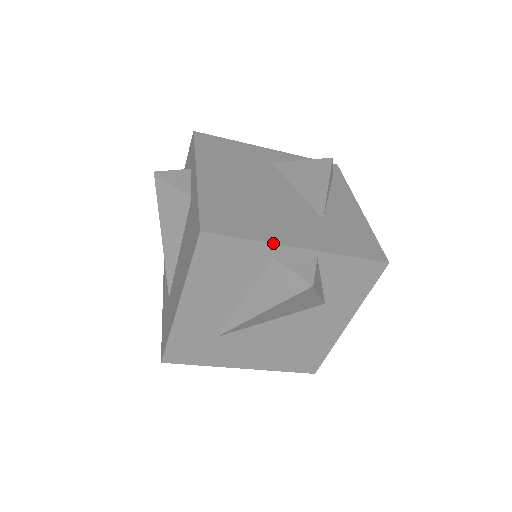
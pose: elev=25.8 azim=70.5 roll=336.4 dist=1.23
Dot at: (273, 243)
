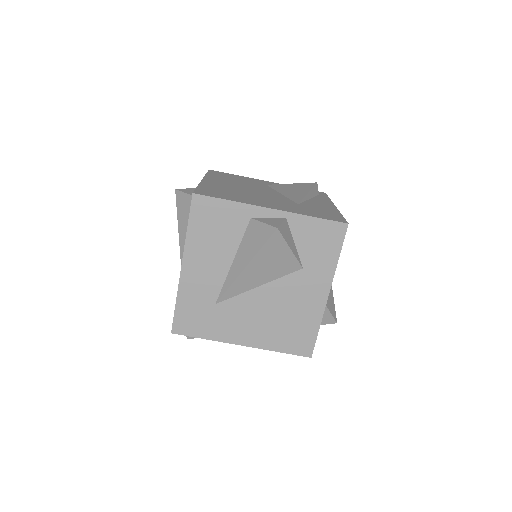
Dot at: (248, 204)
